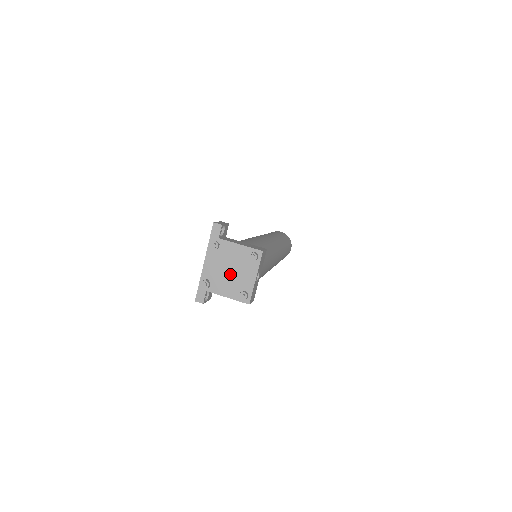
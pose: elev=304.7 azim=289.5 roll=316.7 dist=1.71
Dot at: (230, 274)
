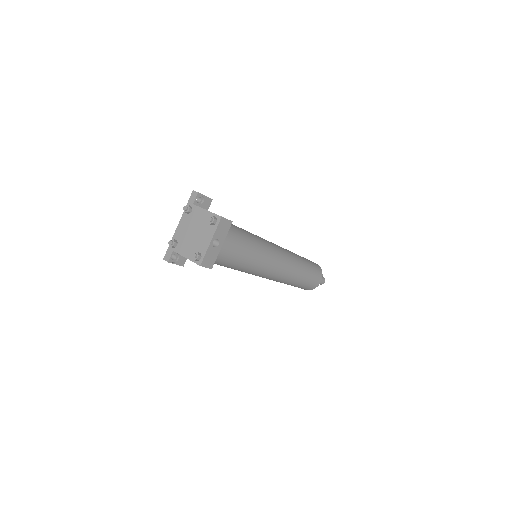
Dot at: (193, 236)
